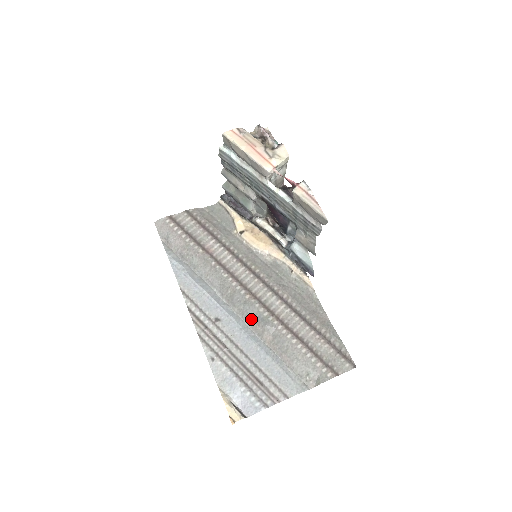
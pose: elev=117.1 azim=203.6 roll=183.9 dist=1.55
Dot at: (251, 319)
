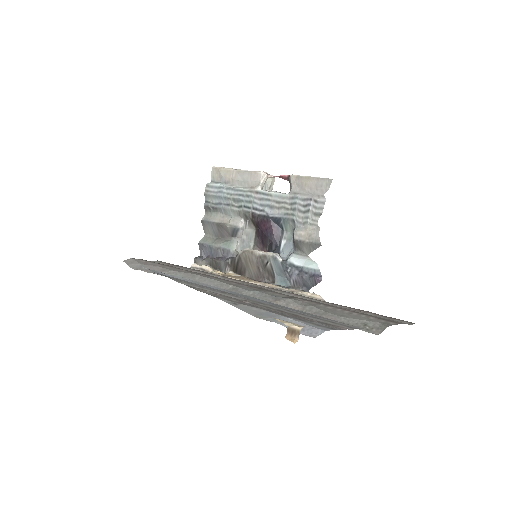
Dot at: (267, 299)
